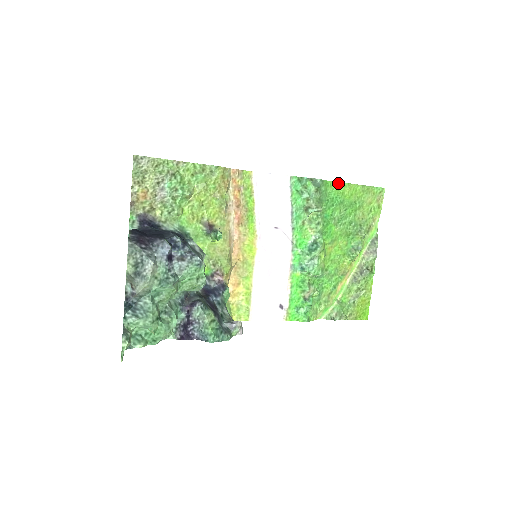
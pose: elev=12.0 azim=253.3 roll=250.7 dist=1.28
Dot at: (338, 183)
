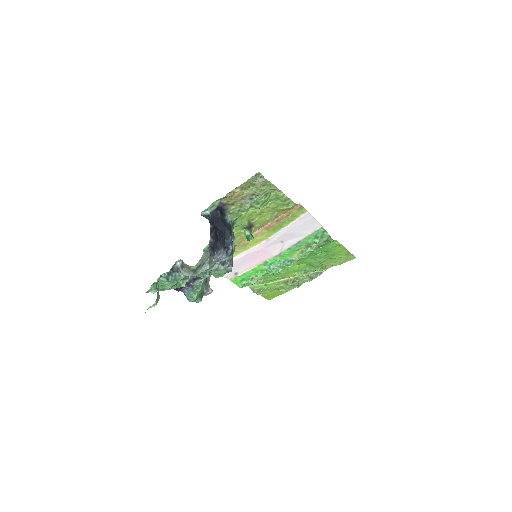
Dot at: (339, 244)
